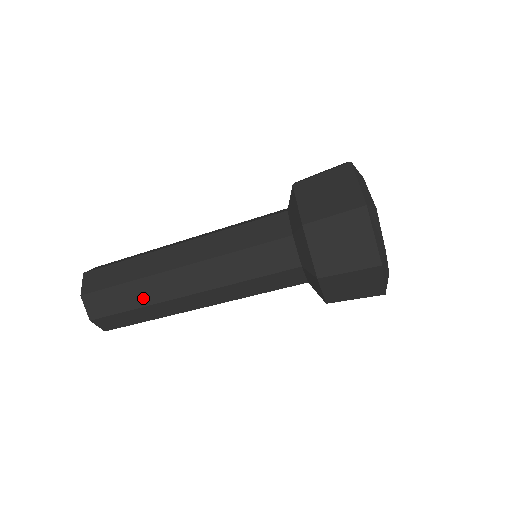
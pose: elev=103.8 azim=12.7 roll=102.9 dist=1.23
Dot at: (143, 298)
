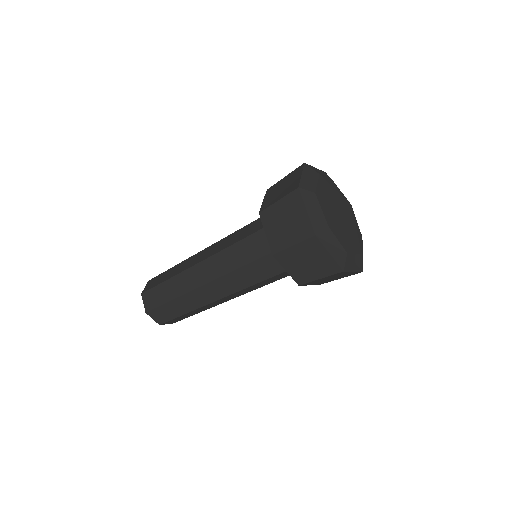
Dot at: (173, 273)
